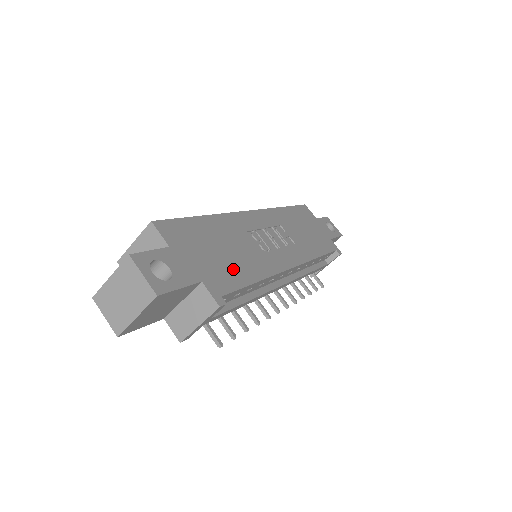
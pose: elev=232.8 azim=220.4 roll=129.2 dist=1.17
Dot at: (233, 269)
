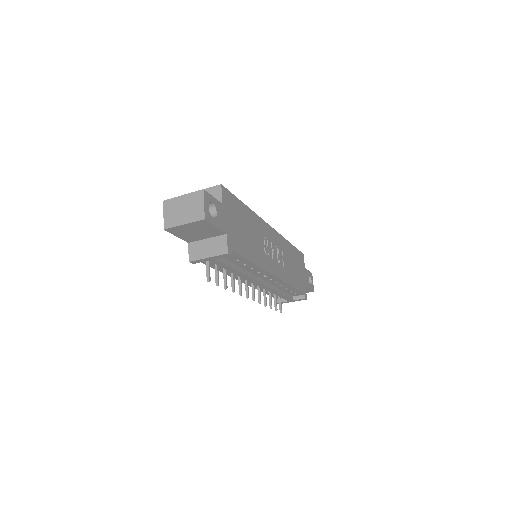
Dot at: (244, 244)
